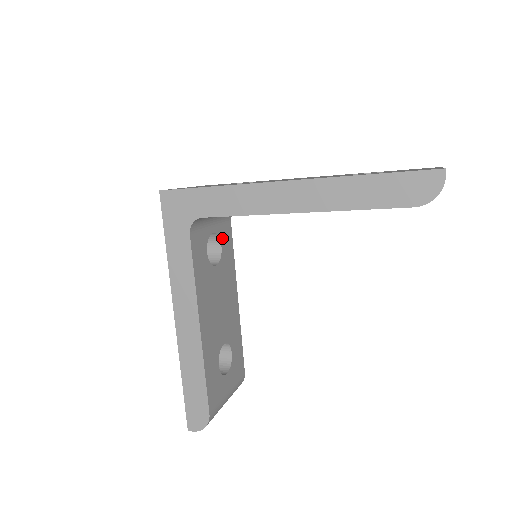
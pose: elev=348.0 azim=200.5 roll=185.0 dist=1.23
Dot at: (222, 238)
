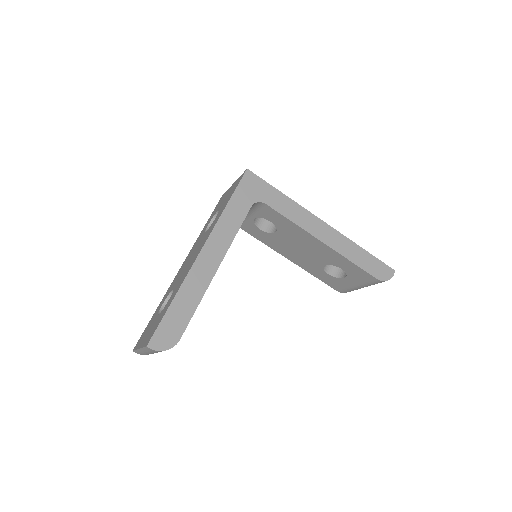
Dot at: occluded
